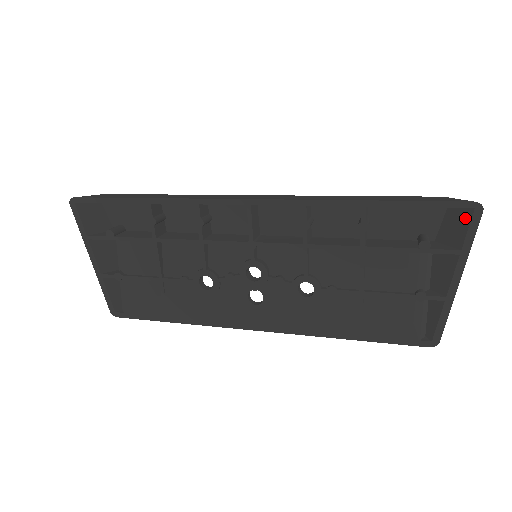
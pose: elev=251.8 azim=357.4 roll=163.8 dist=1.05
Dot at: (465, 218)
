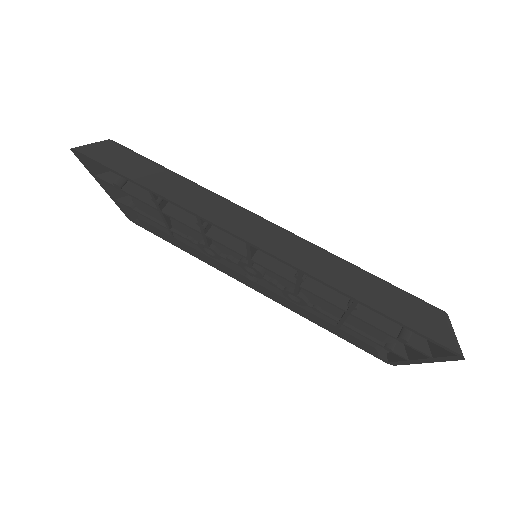
Dot at: occluded
